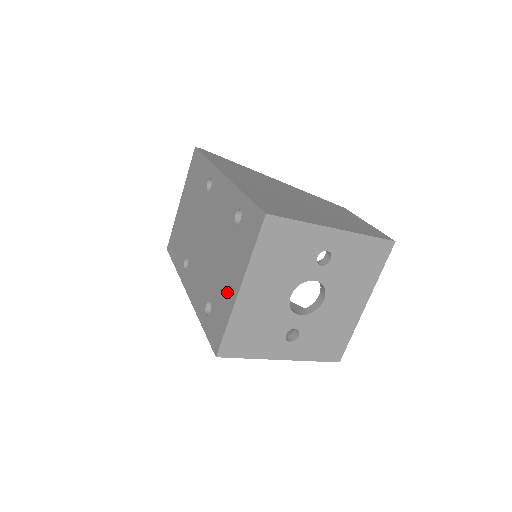
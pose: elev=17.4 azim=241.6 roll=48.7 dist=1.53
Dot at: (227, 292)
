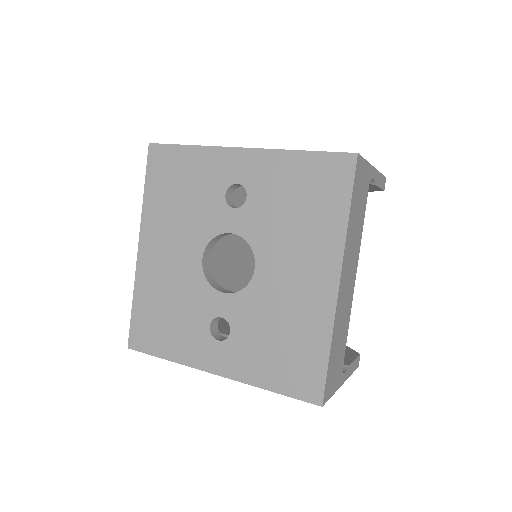
Dot at: occluded
